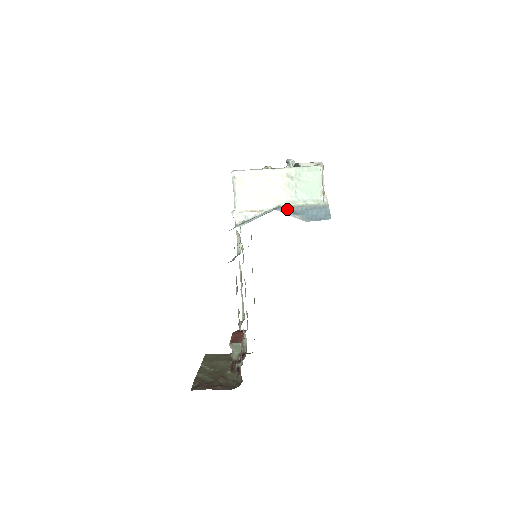
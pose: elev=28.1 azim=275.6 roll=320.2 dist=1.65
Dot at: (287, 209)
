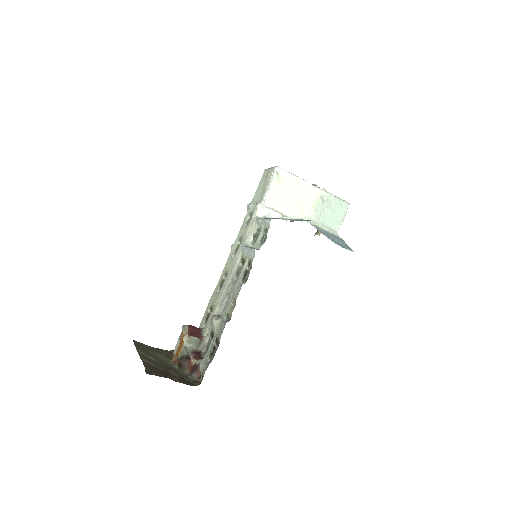
Dot at: occluded
